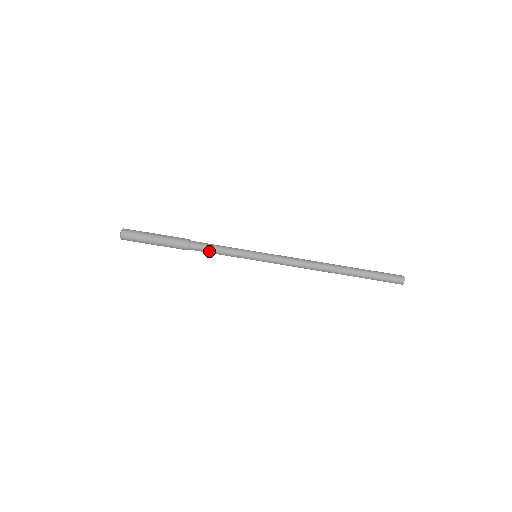
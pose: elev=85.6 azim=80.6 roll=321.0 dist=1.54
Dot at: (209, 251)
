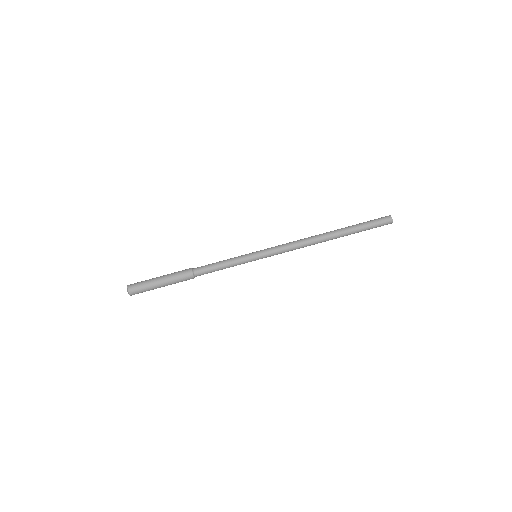
Dot at: occluded
